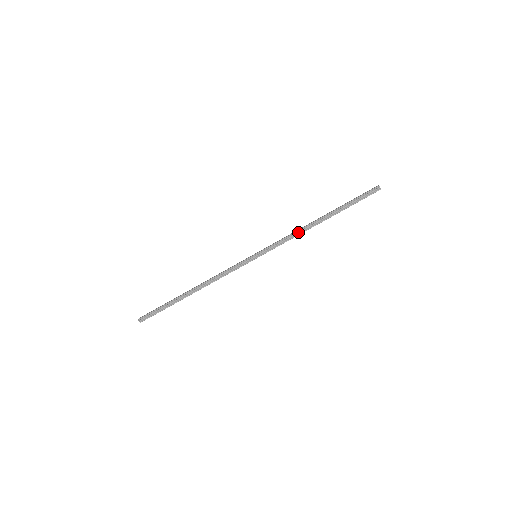
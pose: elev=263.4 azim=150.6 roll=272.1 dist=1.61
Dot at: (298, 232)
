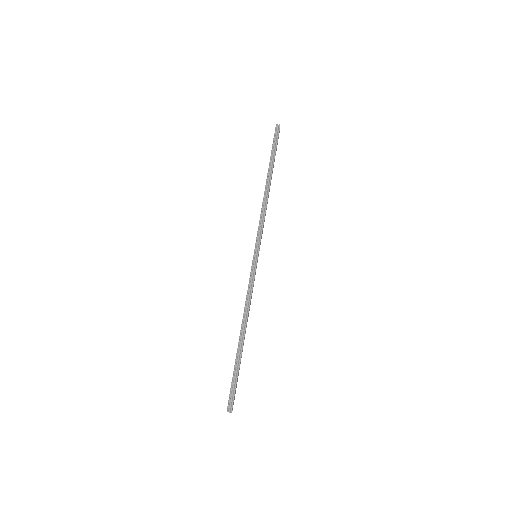
Dot at: (263, 207)
